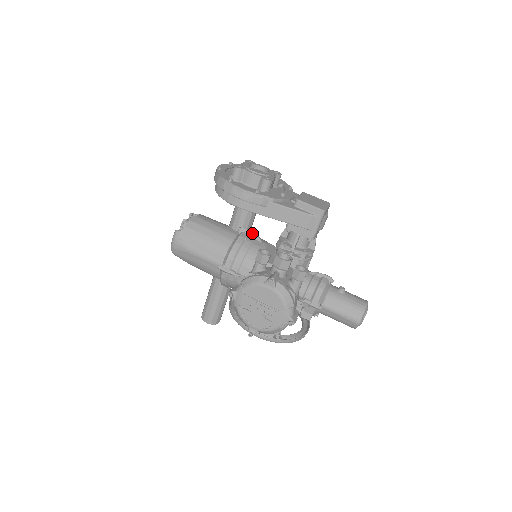
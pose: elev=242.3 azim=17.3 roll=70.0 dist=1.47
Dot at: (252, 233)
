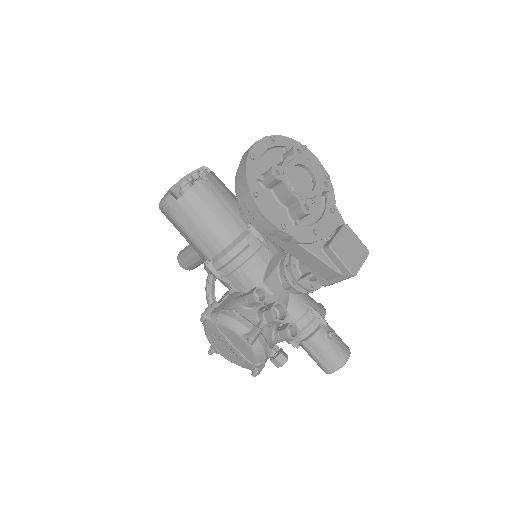
Dot at: (261, 238)
